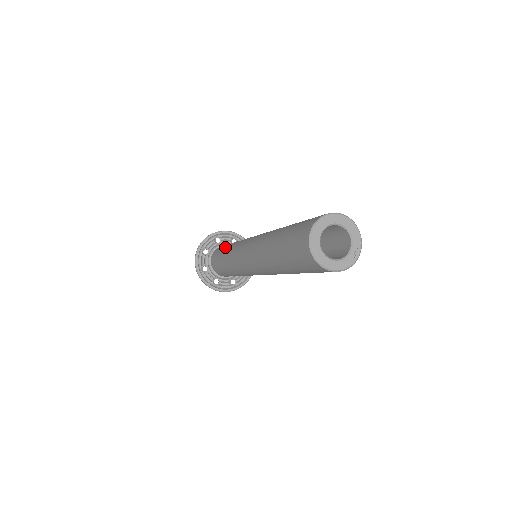
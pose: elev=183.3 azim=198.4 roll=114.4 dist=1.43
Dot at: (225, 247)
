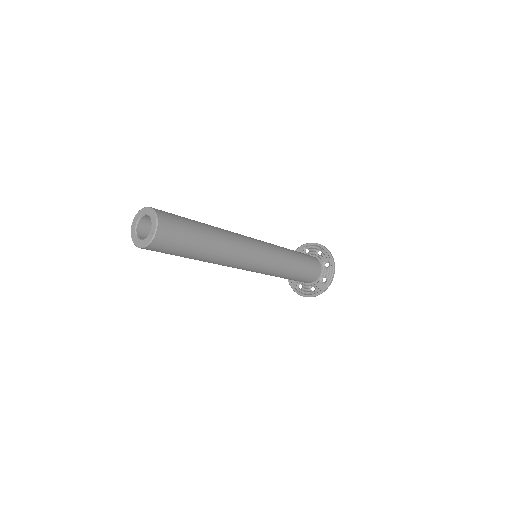
Dot at: occluded
